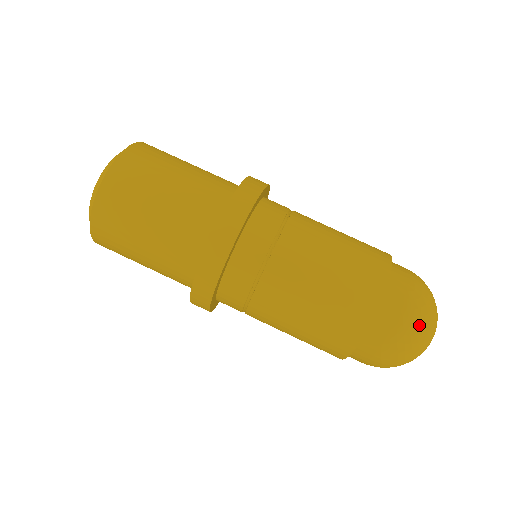
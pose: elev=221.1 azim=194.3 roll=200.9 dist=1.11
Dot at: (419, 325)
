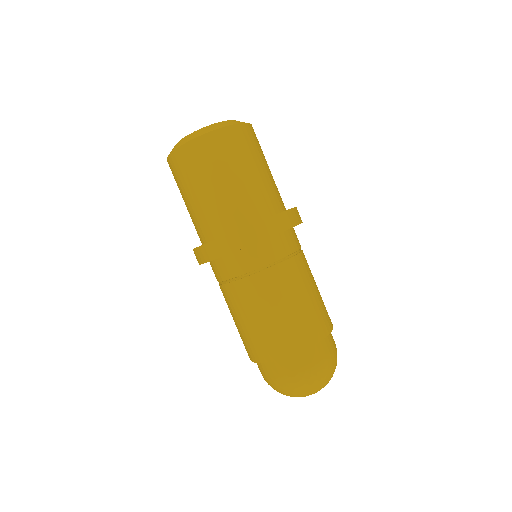
Dot at: (279, 389)
